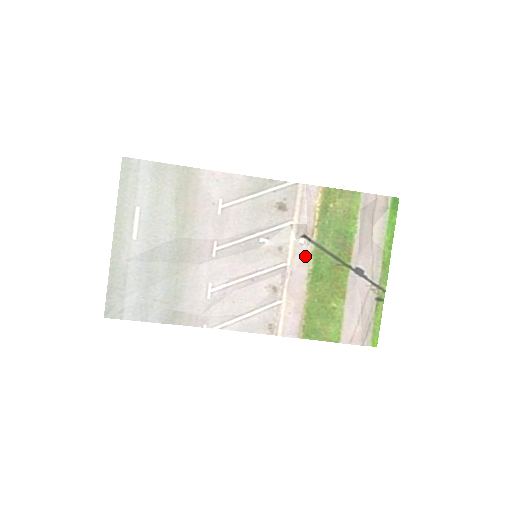
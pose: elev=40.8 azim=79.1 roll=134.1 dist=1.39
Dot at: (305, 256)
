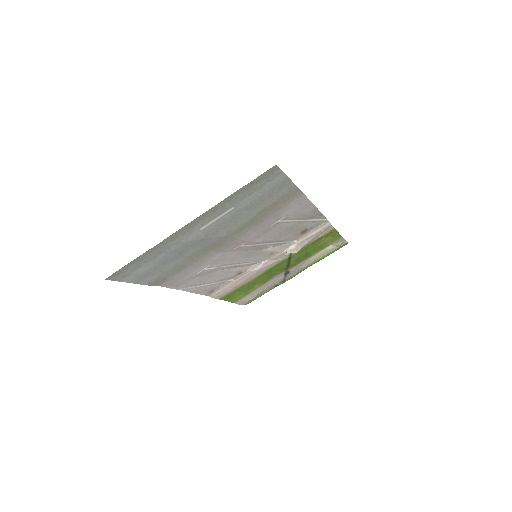
Dot at: (277, 261)
